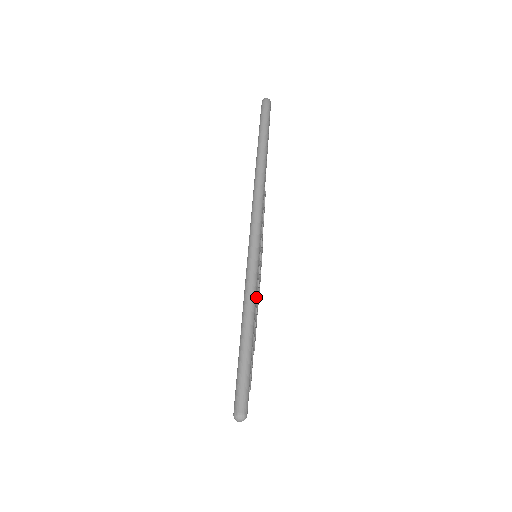
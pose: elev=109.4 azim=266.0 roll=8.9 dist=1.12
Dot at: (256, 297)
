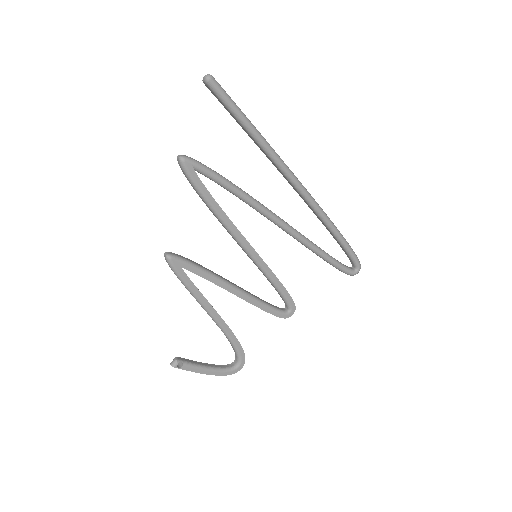
Dot at: (247, 195)
